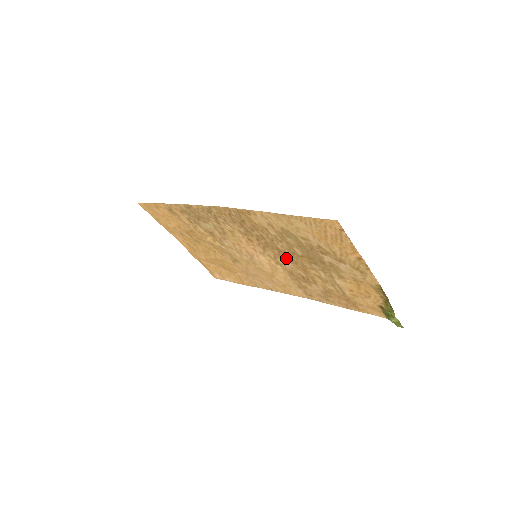
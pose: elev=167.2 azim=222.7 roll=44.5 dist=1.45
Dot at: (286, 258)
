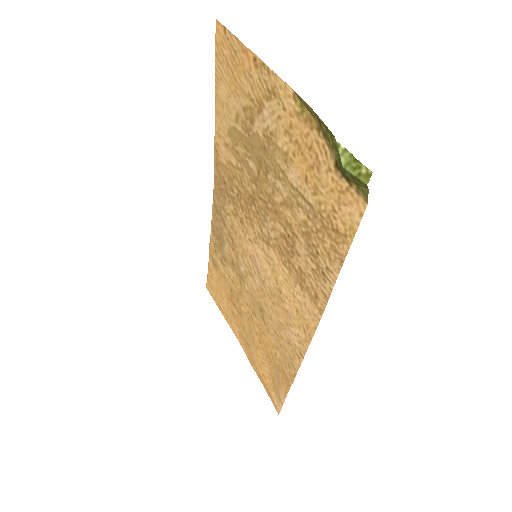
Dot at: (261, 210)
